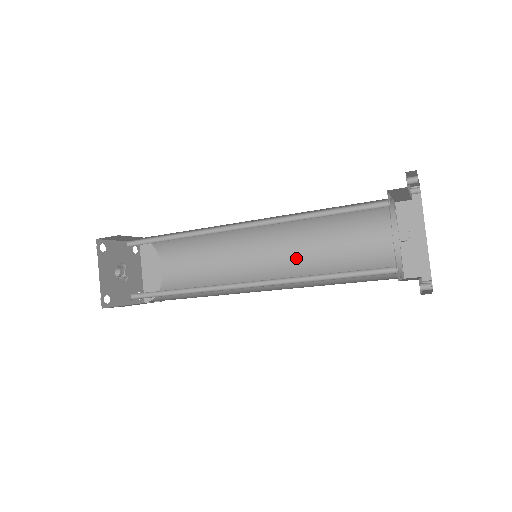
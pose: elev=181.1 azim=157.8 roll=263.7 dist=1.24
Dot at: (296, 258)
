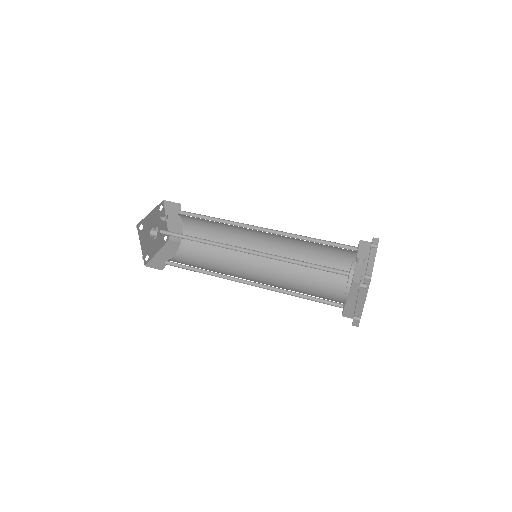
Dot at: (275, 282)
